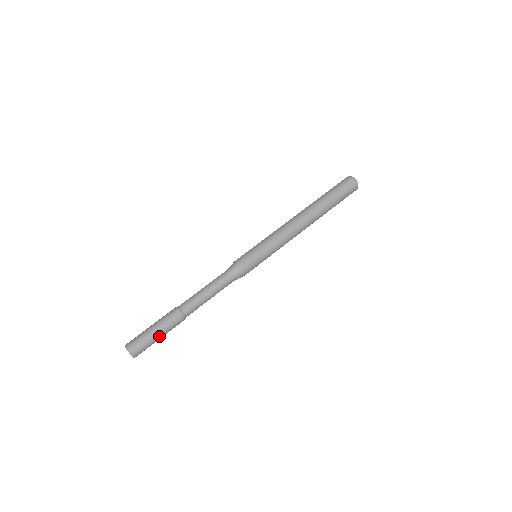
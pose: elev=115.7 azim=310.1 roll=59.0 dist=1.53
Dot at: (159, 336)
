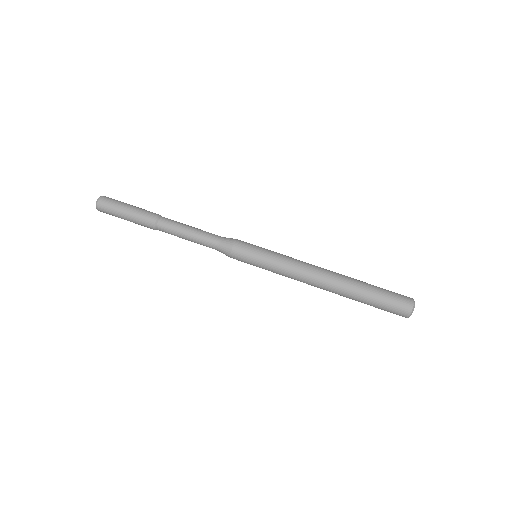
Dot at: occluded
